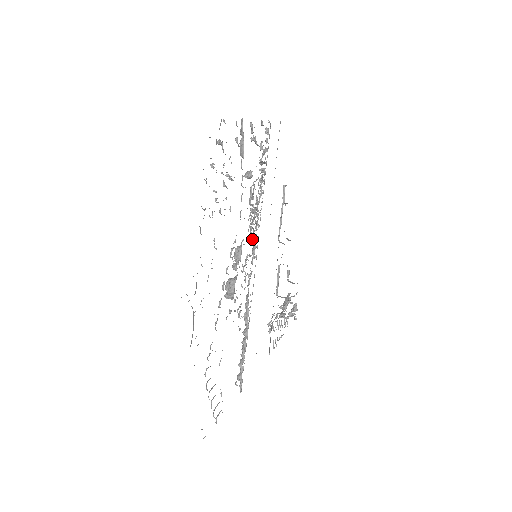
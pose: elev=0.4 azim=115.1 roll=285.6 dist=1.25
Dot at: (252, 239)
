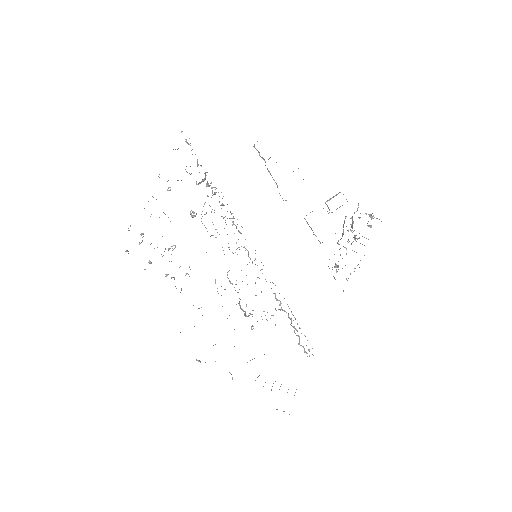
Dot at: (237, 254)
